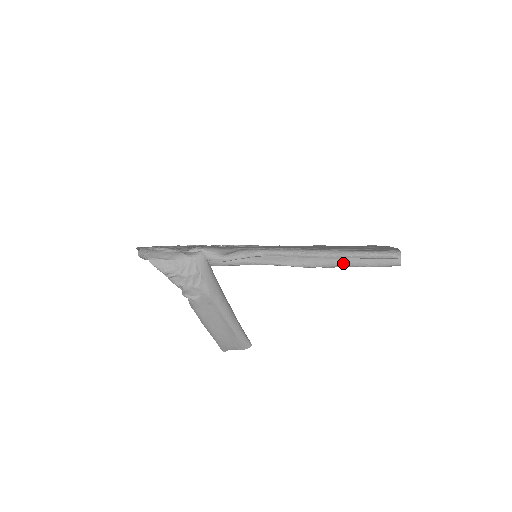
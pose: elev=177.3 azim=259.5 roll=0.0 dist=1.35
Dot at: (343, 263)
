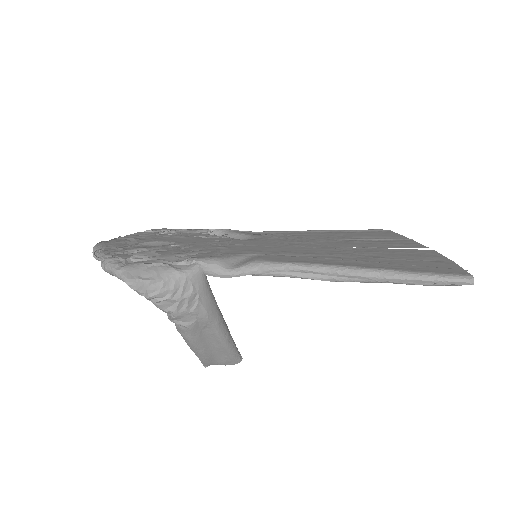
Dot at: occluded
